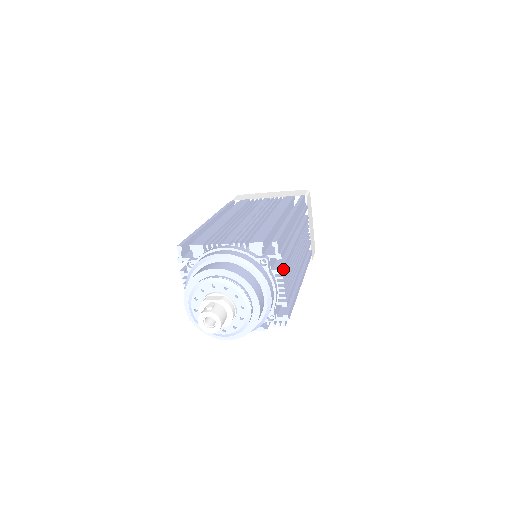
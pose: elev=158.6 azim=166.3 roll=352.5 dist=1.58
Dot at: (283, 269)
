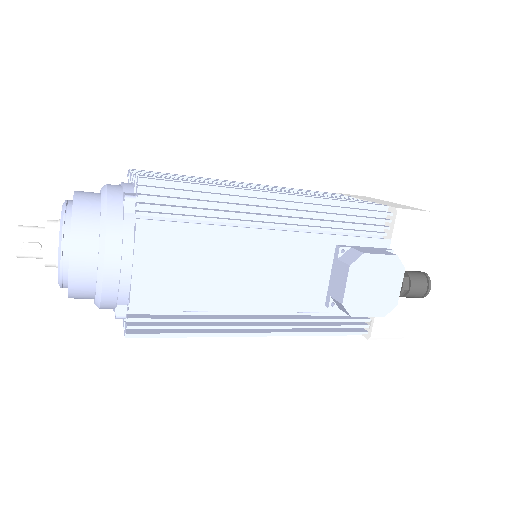
Dot at: (135, 171)
